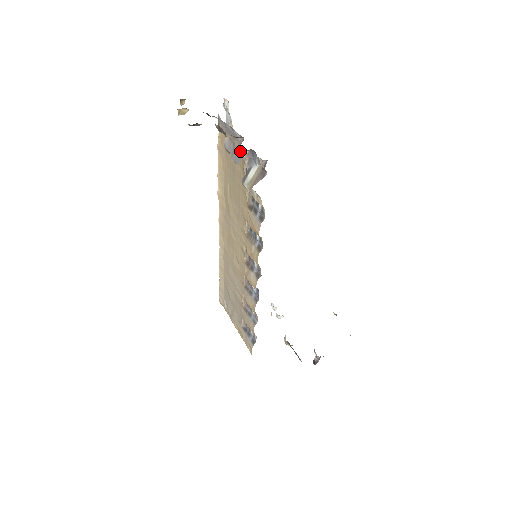
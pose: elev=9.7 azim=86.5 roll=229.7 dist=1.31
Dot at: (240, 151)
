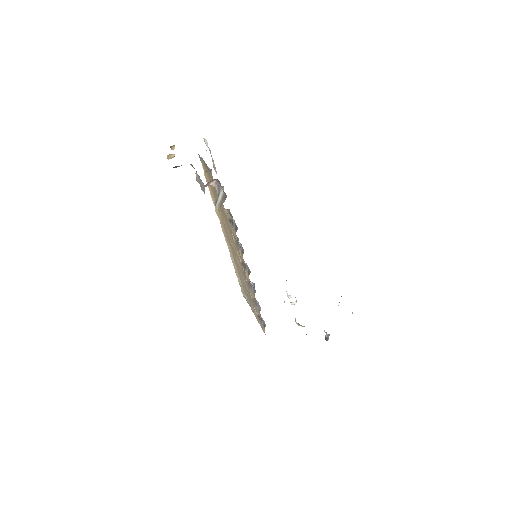
Dot at: (203, 183)
